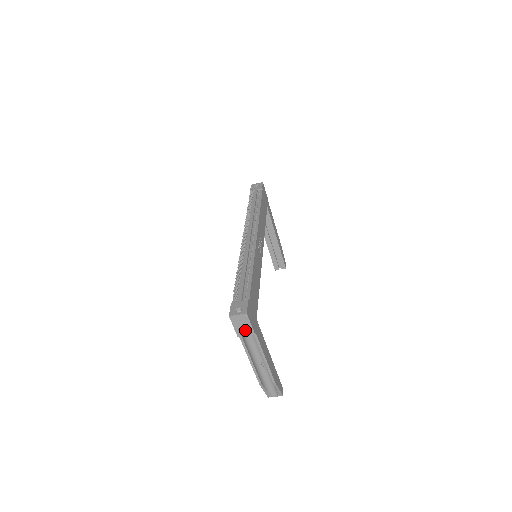
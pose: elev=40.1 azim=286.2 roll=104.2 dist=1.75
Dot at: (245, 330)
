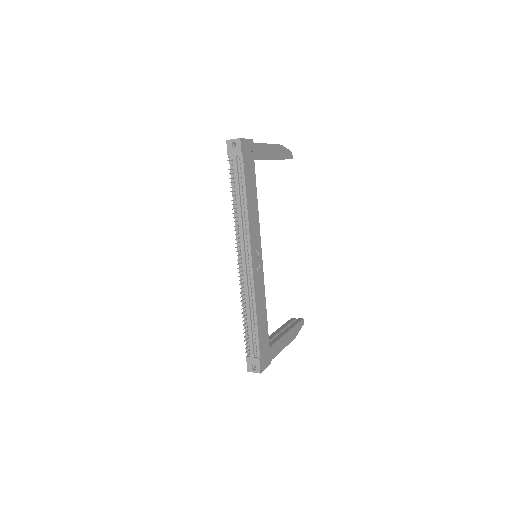
Dot at: occluded
